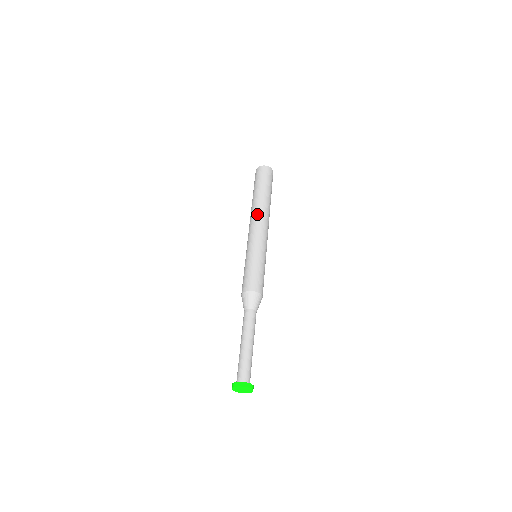
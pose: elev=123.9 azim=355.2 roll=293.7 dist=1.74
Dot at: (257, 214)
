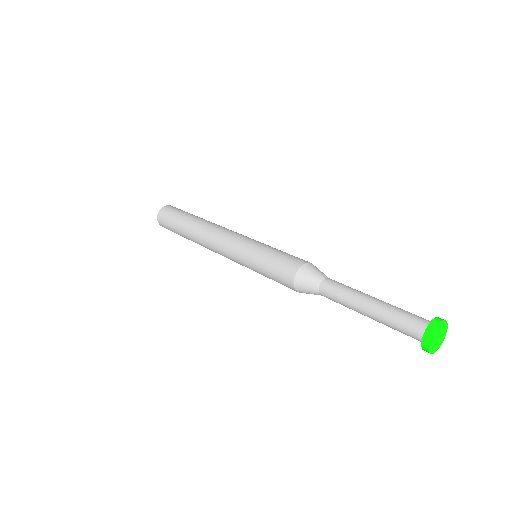
Dot at: (209, 230)
